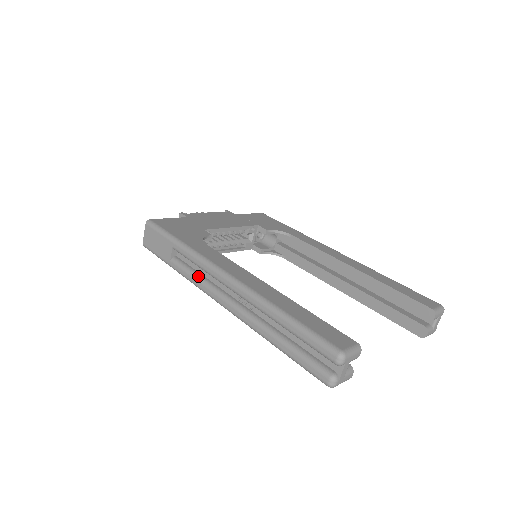
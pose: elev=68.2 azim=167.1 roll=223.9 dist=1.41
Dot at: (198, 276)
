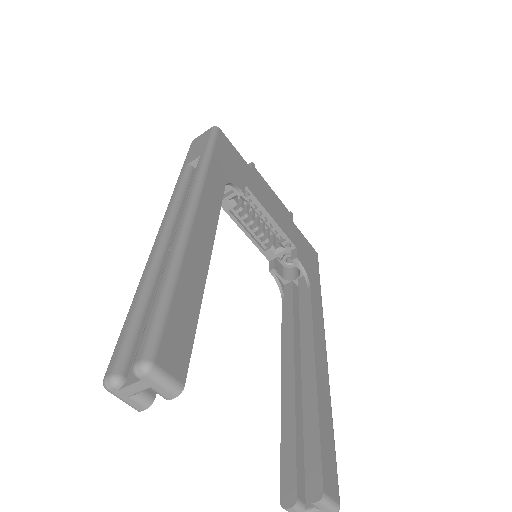
Dot at: (182, 192)
